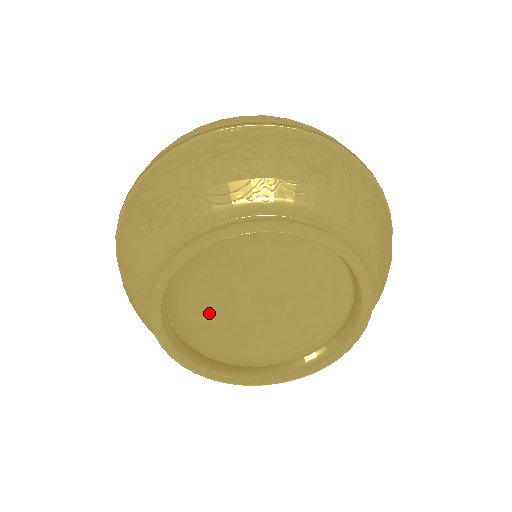
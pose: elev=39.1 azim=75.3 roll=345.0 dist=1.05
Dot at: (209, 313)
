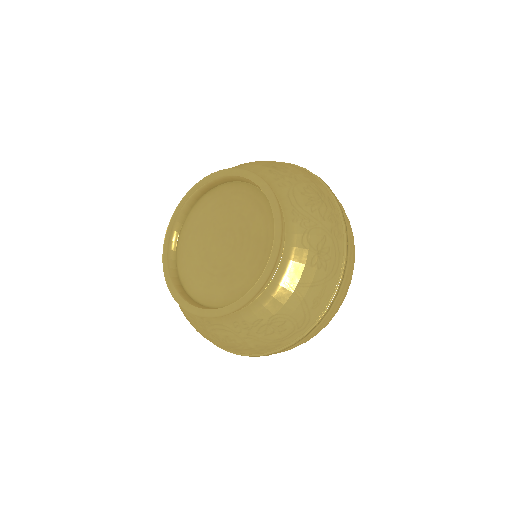
Dot at: (203, 273)
